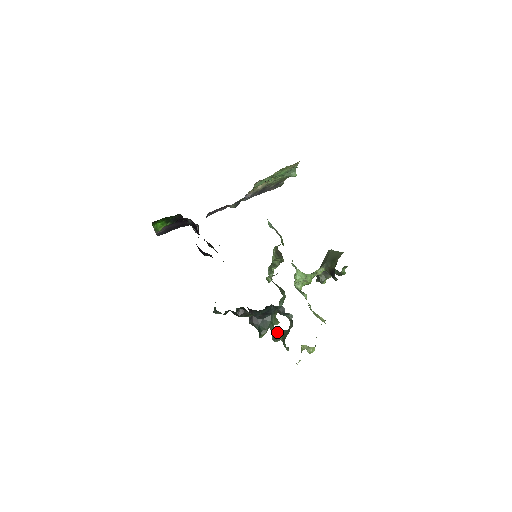
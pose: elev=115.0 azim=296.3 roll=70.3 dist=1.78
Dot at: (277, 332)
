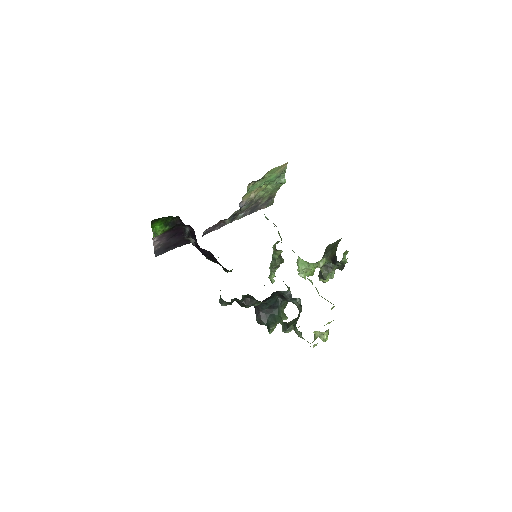
Dot at: (287, 323)
